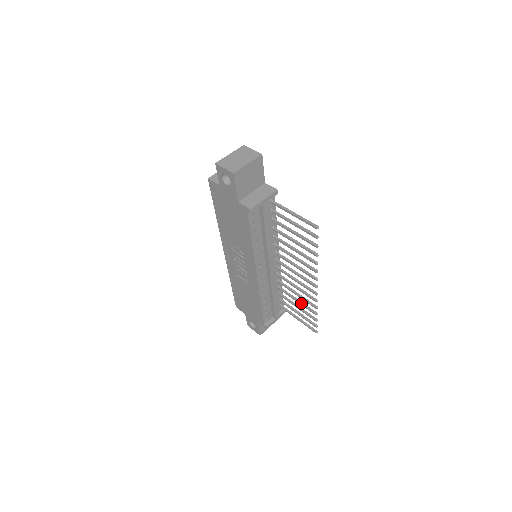
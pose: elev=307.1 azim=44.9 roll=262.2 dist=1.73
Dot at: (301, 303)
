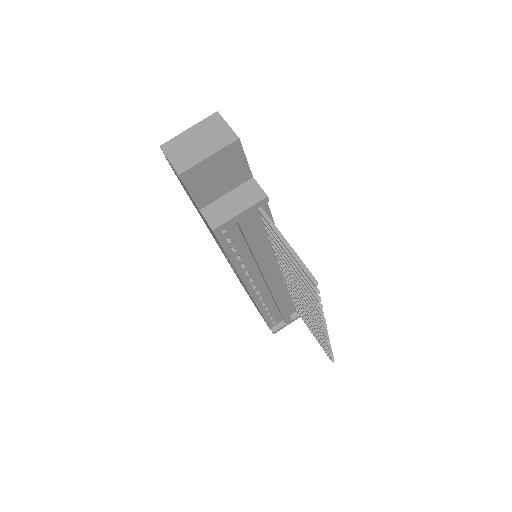
Dot at: (313, 327)
